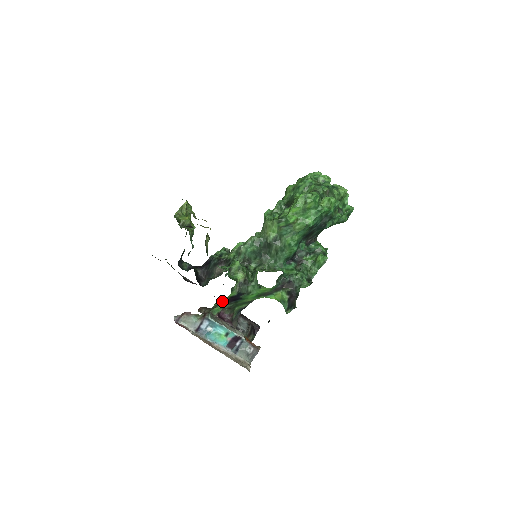
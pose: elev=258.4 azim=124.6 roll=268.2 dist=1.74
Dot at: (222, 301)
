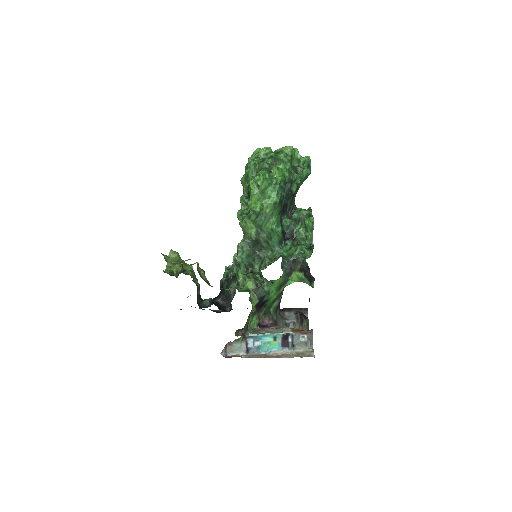
Dot at: (252, 314)
